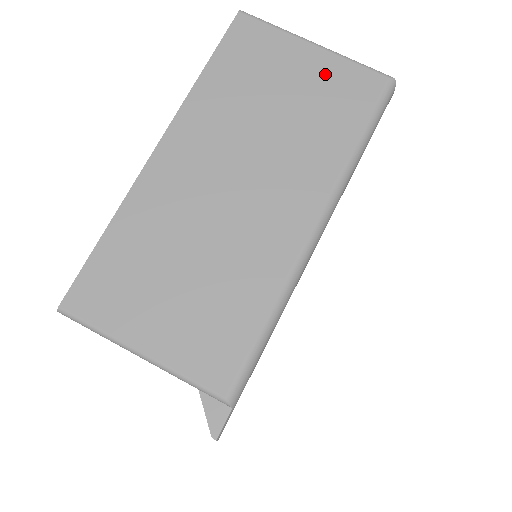
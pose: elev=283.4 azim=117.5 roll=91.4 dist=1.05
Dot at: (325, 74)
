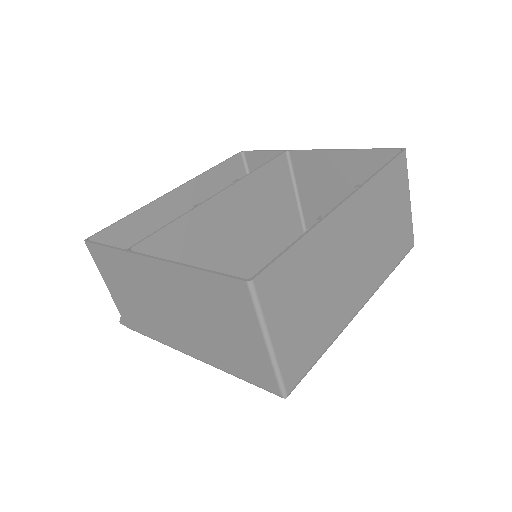
Dot at: (254, 354)
